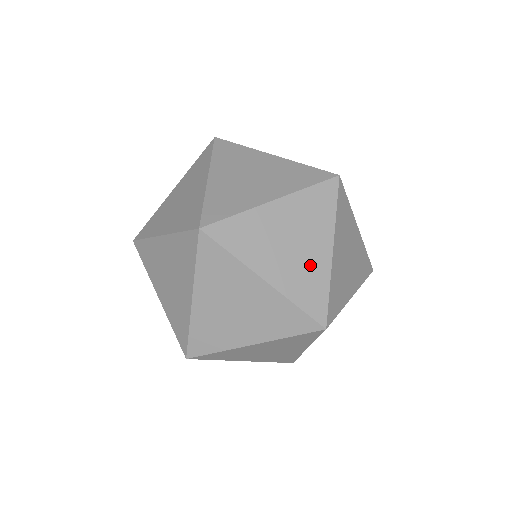
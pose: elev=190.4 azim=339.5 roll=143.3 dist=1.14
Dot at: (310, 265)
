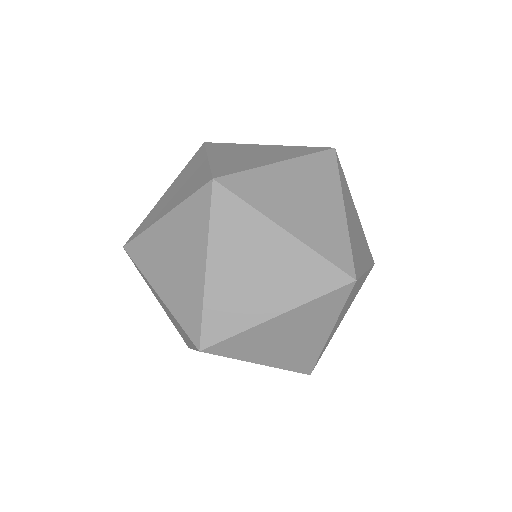
Dot at: occluded
